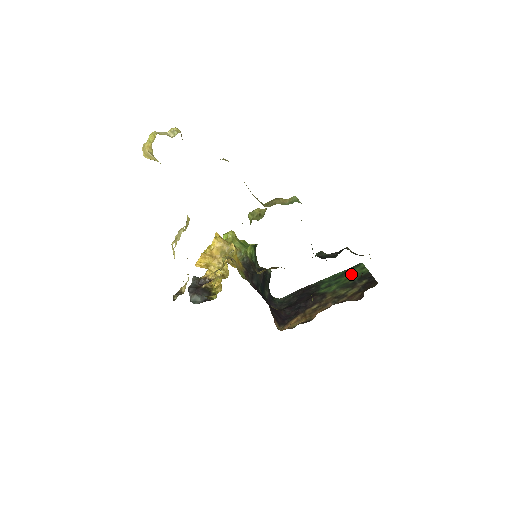
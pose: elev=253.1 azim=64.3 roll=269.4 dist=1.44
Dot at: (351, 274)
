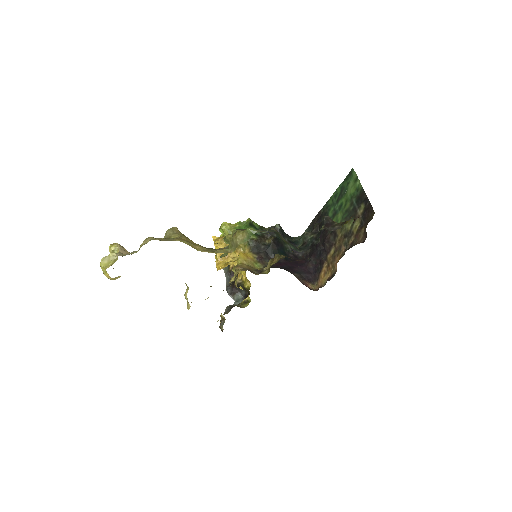
Dot at: (348, 193)
